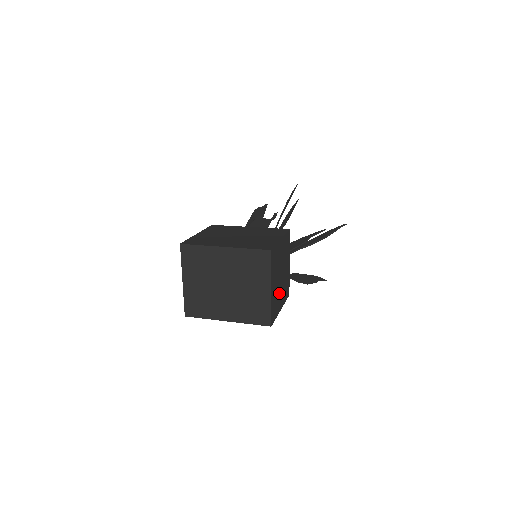
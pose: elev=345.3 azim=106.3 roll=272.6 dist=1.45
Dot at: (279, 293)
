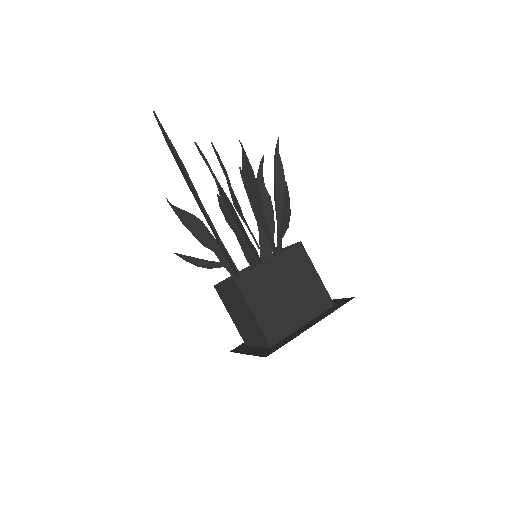
Dot at: occluded
